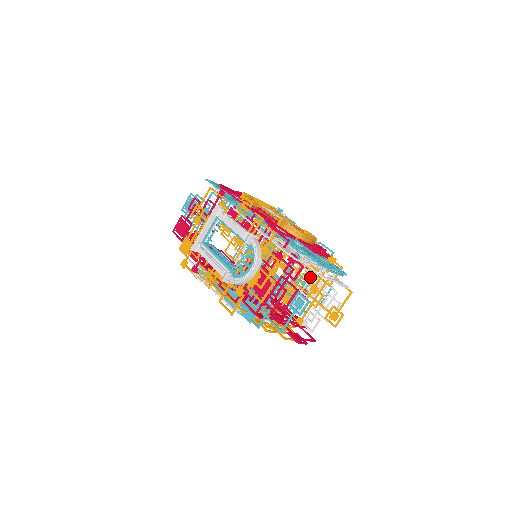
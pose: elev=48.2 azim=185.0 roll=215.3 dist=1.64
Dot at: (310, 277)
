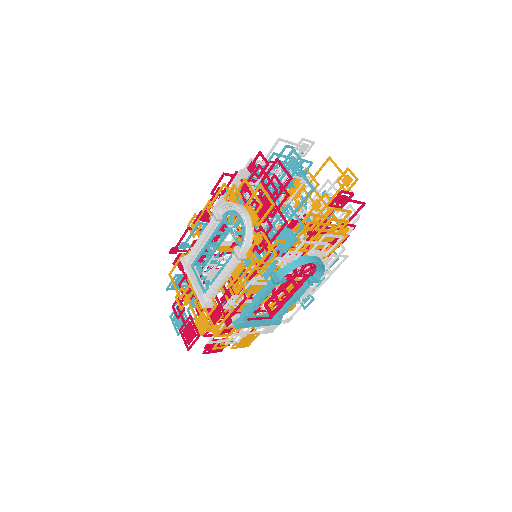
Dot at: (306, 213)
